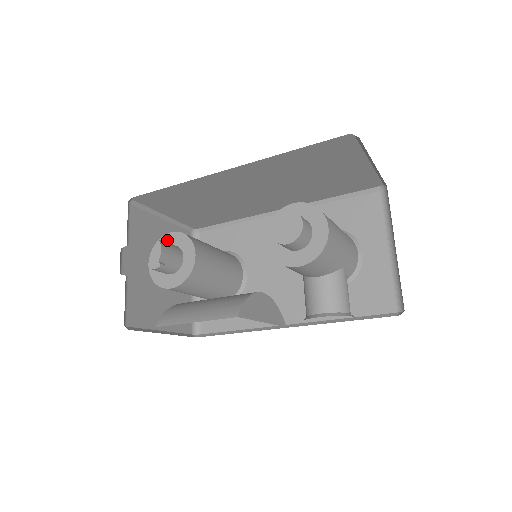
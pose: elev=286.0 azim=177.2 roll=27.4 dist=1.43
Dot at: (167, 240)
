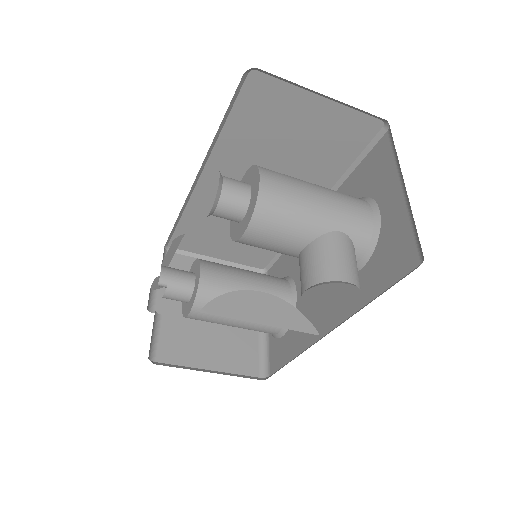
Dot at: (191, 271)
